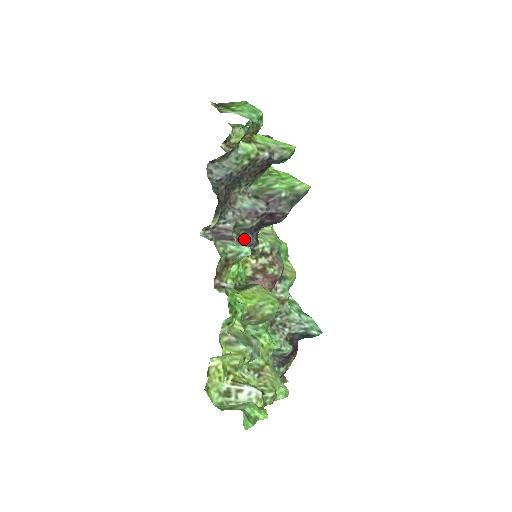
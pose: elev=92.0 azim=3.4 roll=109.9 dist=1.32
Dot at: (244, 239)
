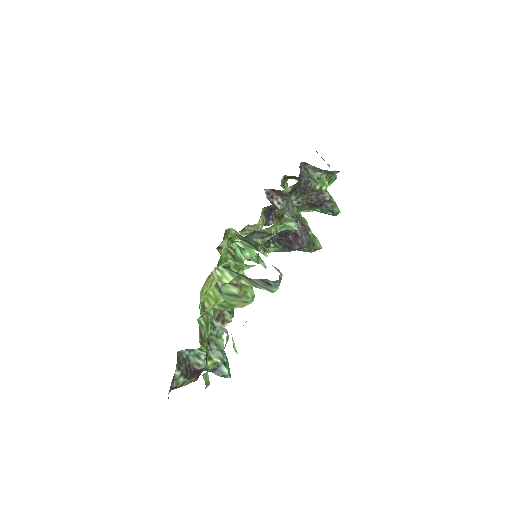
Dot at: occluded
